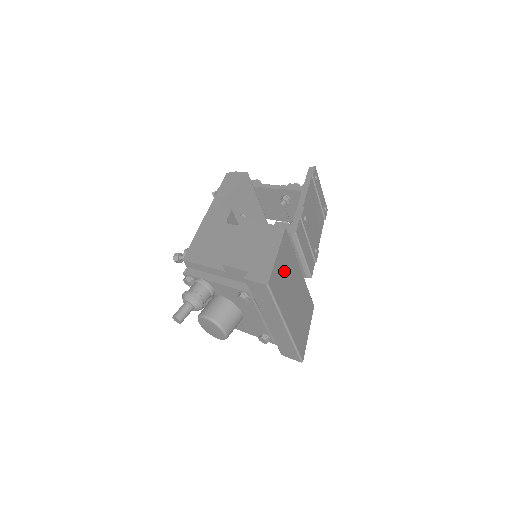
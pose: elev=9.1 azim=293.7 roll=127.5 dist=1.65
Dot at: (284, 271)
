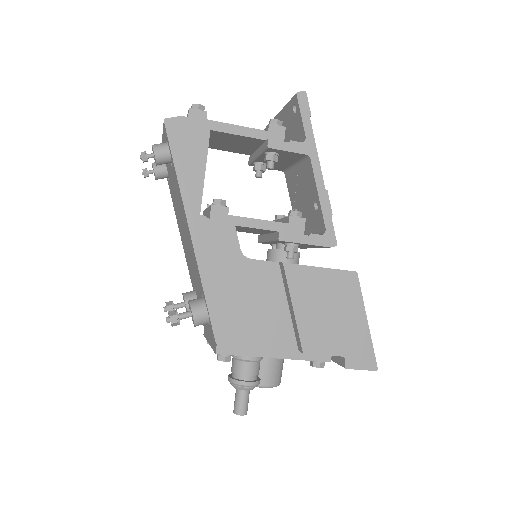
Dot at: occluded
